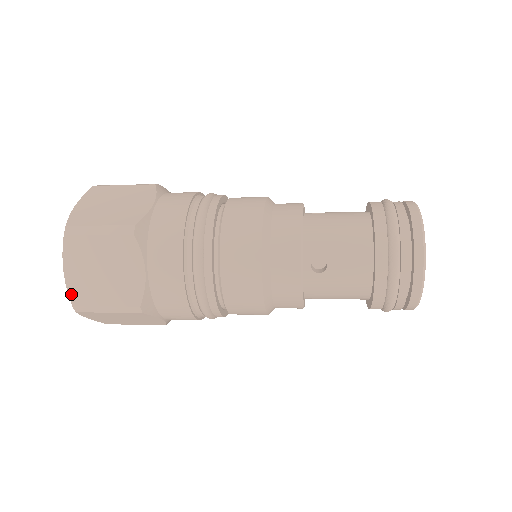
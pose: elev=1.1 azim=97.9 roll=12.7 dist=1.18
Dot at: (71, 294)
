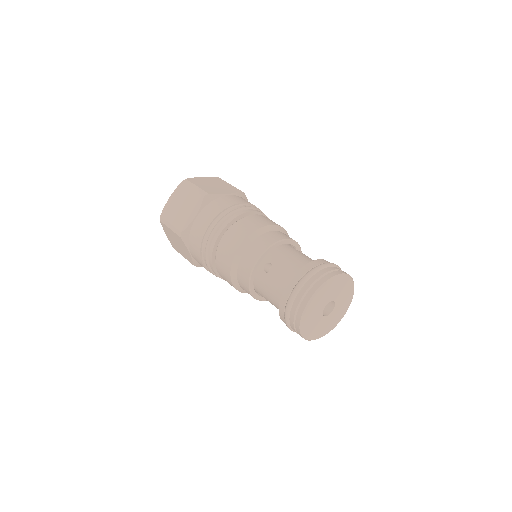
Dot at: (164, 210)
